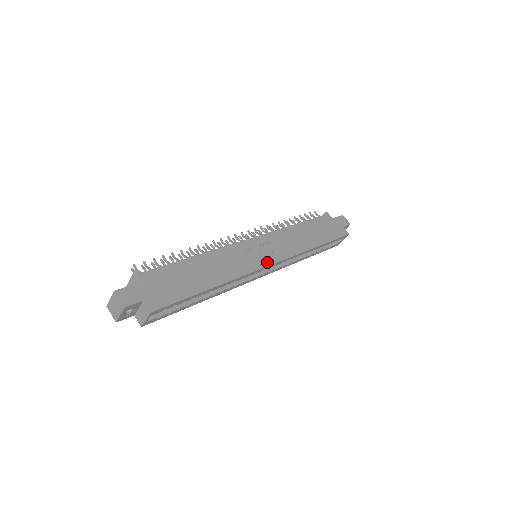
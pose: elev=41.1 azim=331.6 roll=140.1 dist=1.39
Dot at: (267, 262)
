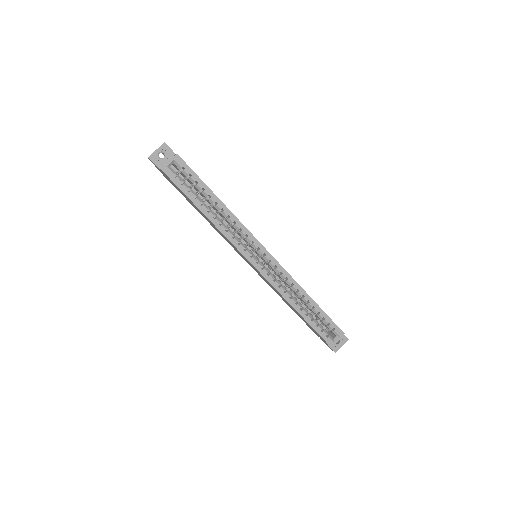
Dot at: (264, 248)
